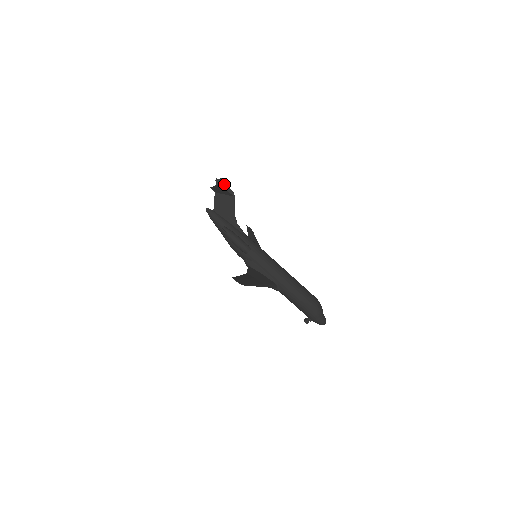
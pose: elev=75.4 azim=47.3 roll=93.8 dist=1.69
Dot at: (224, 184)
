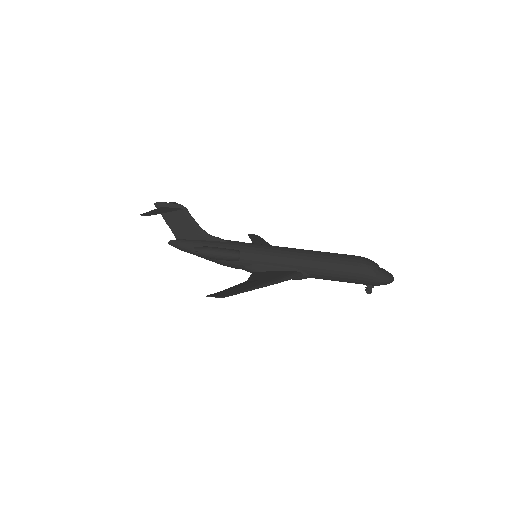
Dot at: (166, 203)
